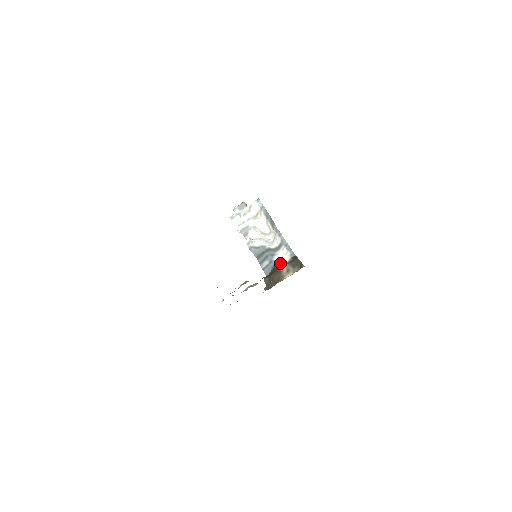
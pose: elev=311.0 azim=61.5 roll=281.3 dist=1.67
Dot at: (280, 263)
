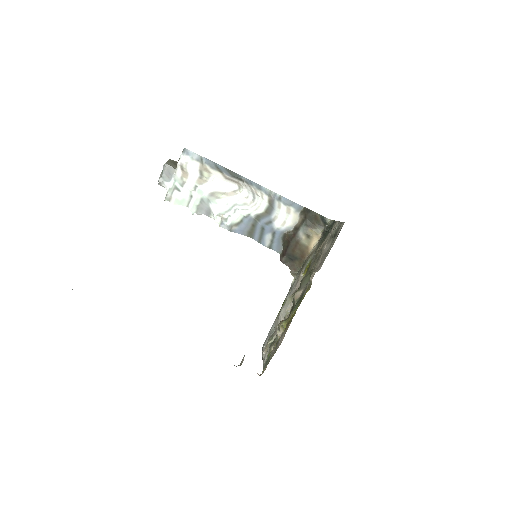
Dot at: (288, 229)
